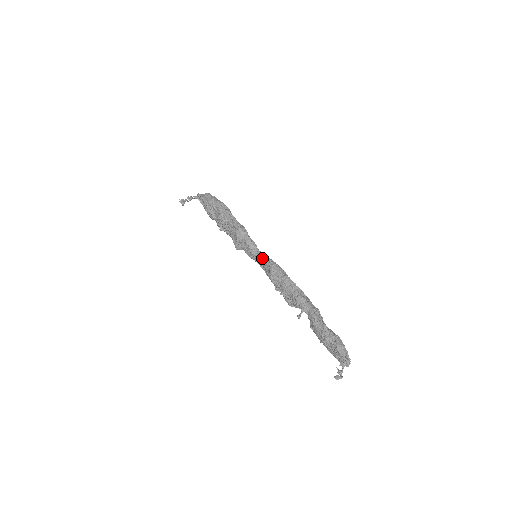
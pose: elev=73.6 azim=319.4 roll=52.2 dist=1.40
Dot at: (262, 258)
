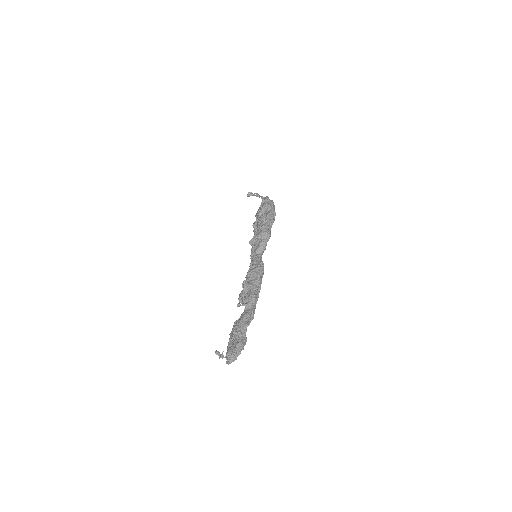
Dot at: (259, 259)
